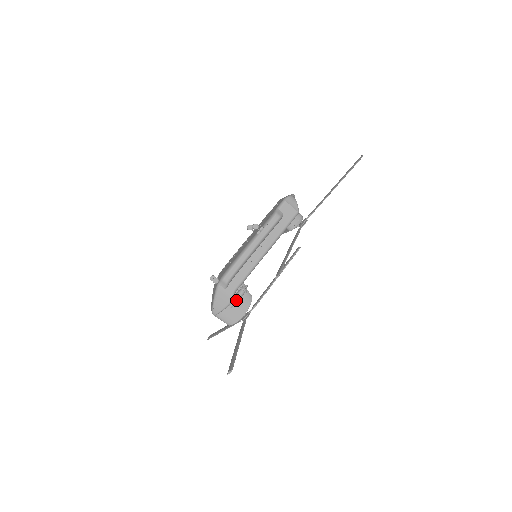
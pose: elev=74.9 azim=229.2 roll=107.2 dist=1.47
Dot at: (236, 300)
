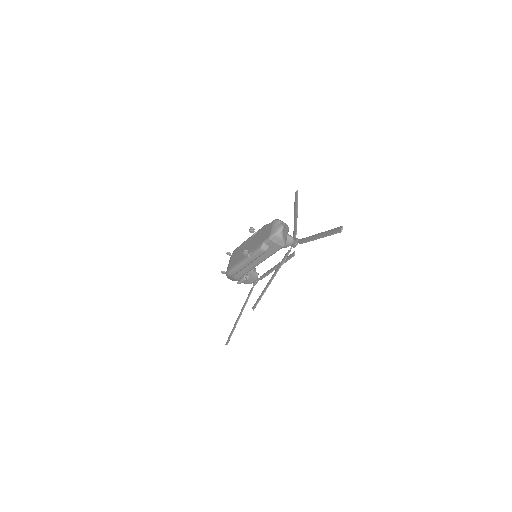
Dot at: (242, 282)
